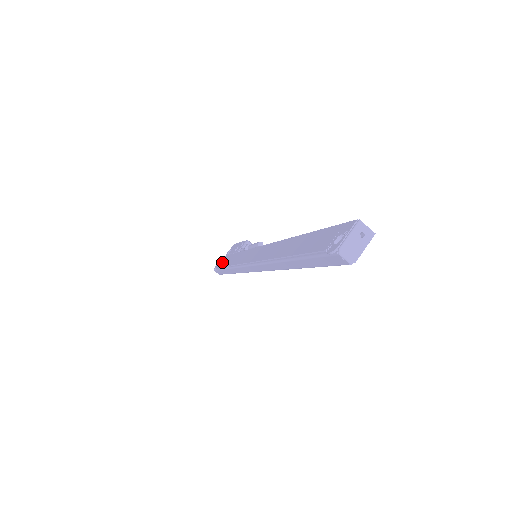
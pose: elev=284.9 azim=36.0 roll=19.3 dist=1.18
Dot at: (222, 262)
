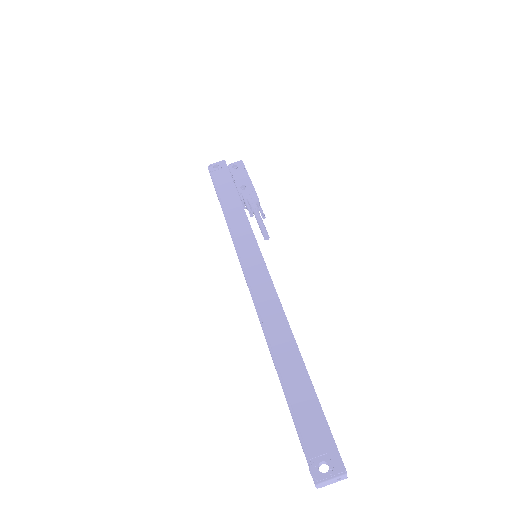
Dot at: (221, 178)
